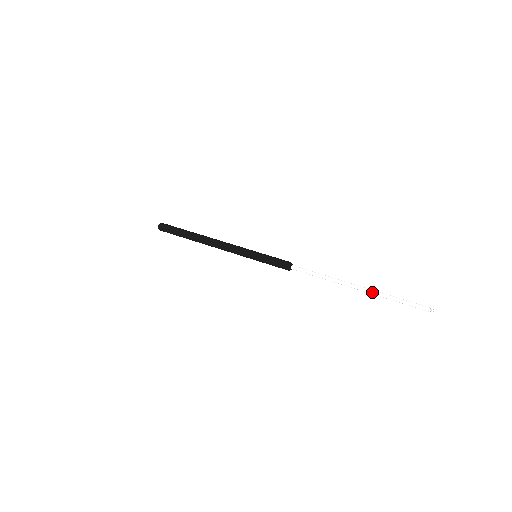
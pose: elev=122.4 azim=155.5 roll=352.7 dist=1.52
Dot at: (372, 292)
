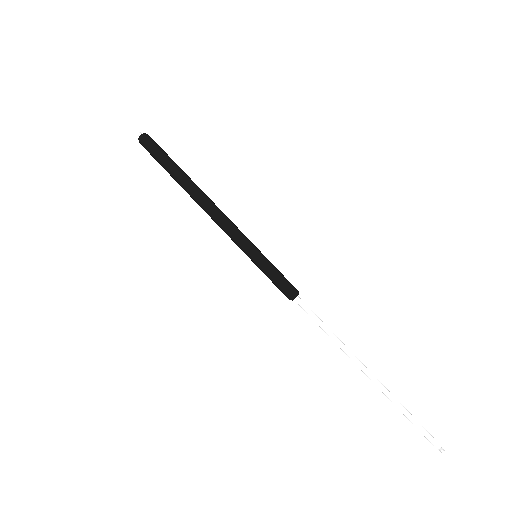
Dot at: (381, 389)
